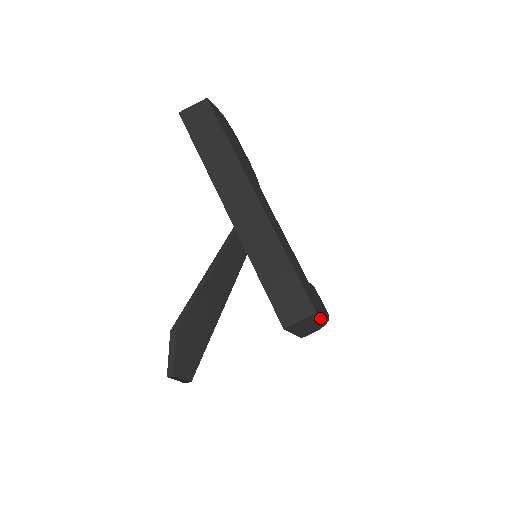
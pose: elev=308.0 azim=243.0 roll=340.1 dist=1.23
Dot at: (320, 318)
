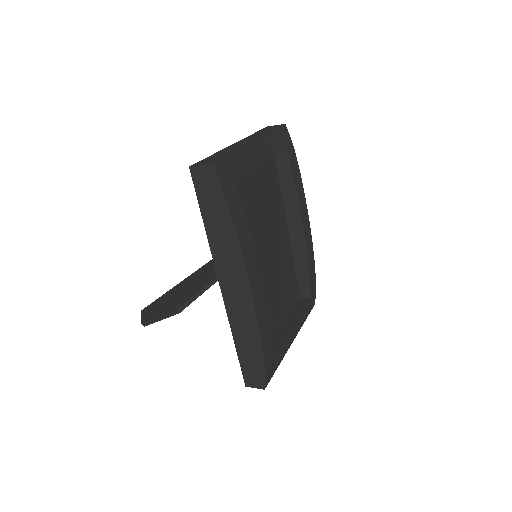
Dot at: (231, 237)
